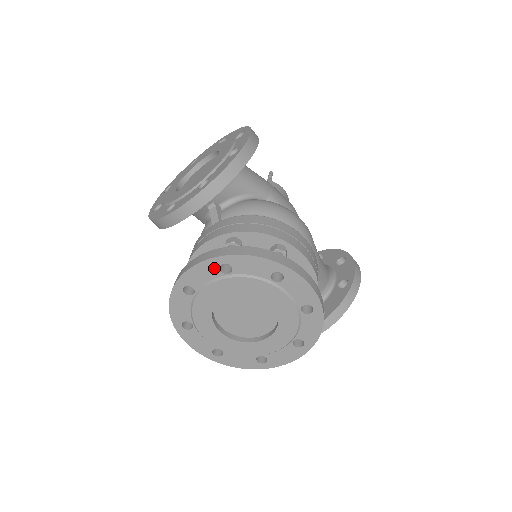
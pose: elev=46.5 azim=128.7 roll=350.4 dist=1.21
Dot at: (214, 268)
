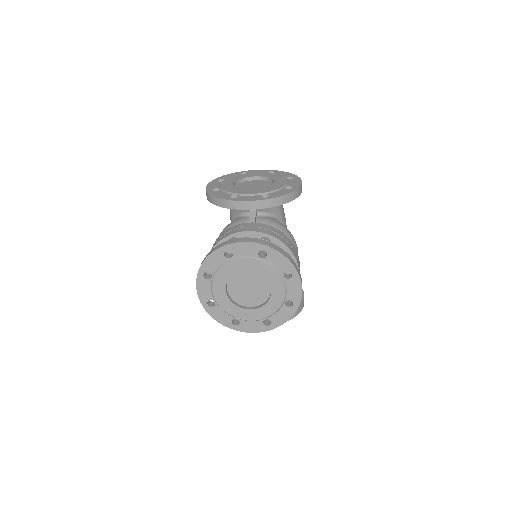
Dot at: (256, 250)
